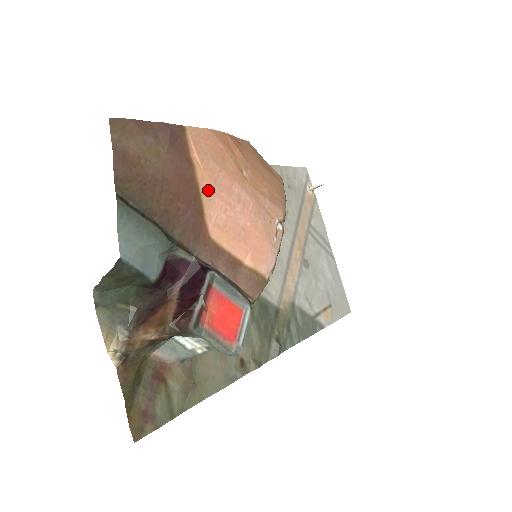
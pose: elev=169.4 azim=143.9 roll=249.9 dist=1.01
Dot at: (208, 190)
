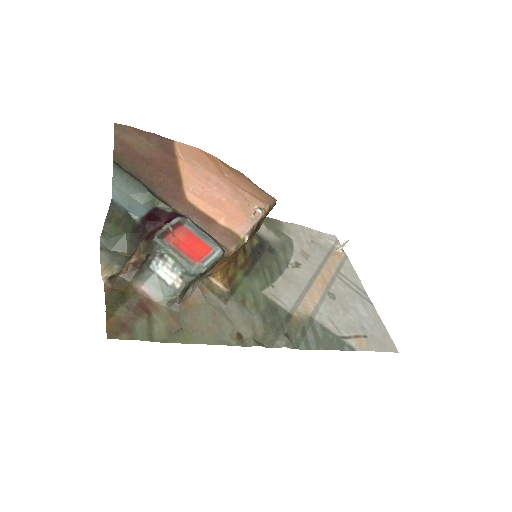
Dot at: (188, 173)
